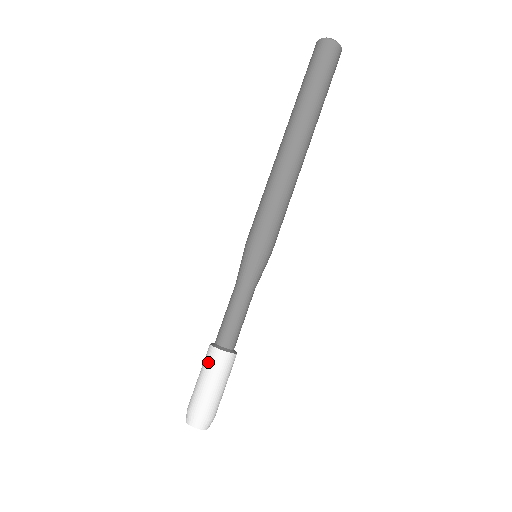
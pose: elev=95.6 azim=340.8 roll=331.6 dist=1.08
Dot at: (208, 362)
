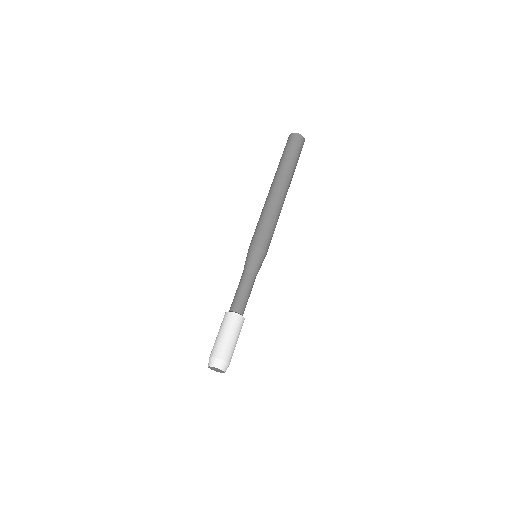
Dot at: (222, 322)
